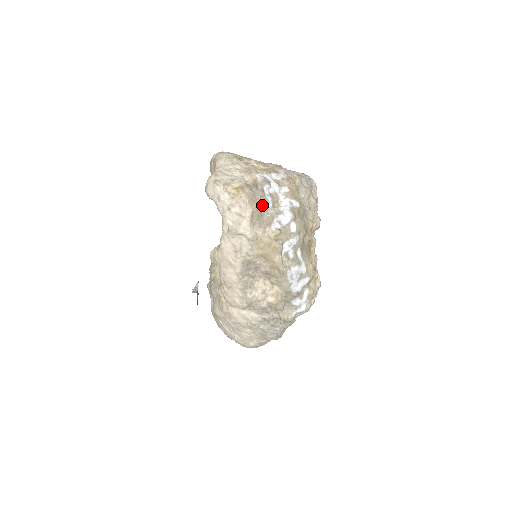
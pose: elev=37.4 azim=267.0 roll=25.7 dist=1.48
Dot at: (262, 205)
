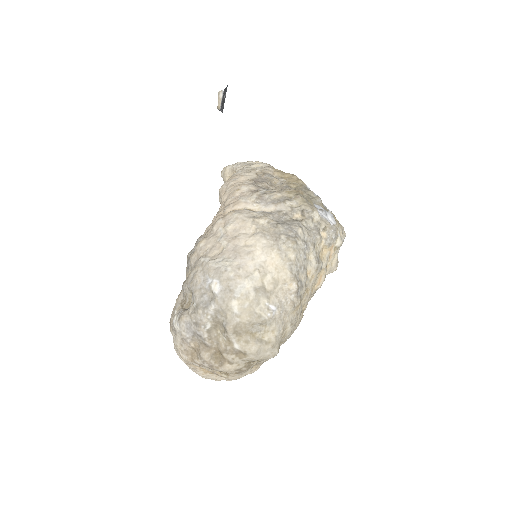
Dot at: occluded
